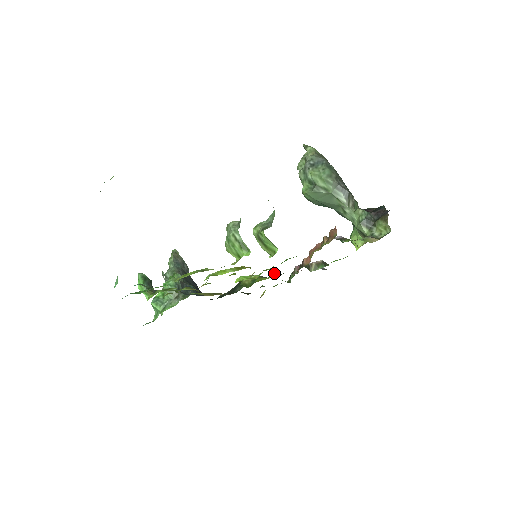
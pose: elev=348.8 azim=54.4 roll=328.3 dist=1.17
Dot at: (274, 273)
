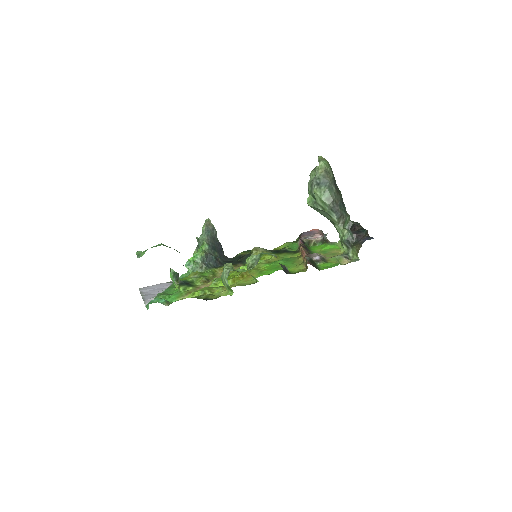
Dot at: (273, 258)
